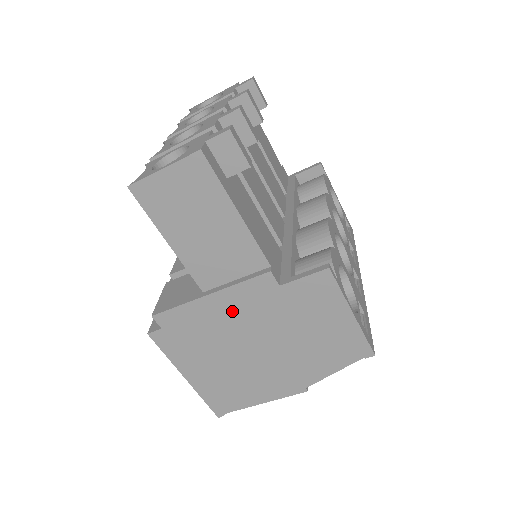
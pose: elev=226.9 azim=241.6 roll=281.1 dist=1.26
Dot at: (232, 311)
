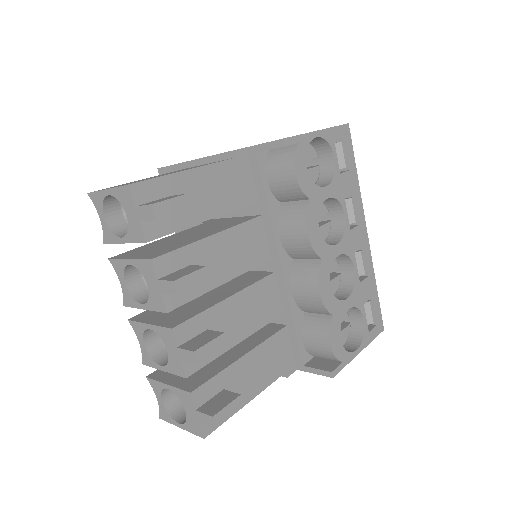
Dot at: occluded
